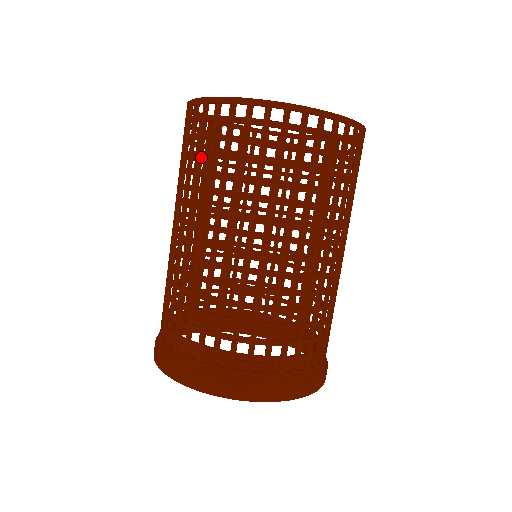
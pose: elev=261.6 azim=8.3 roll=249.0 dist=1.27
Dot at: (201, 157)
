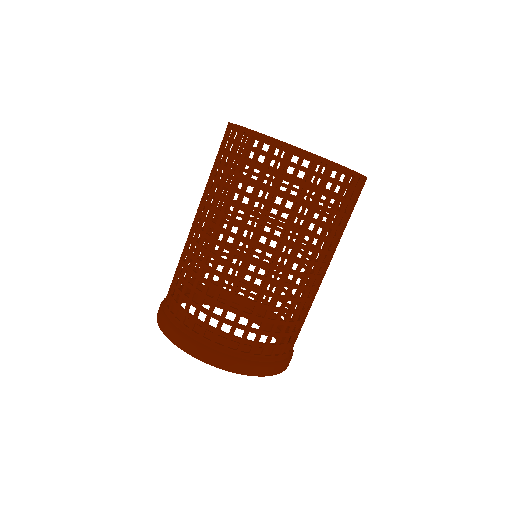
Dot at: (288, 198)
